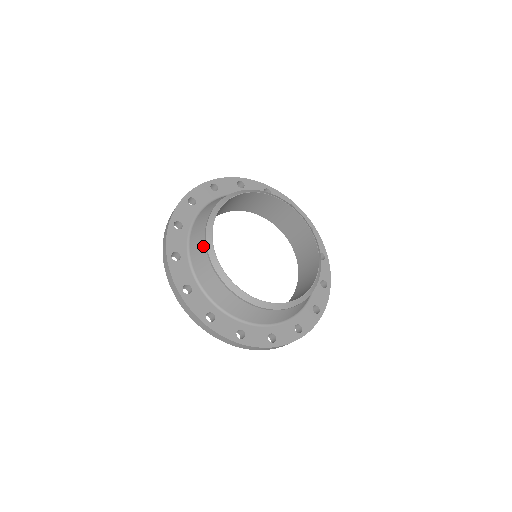
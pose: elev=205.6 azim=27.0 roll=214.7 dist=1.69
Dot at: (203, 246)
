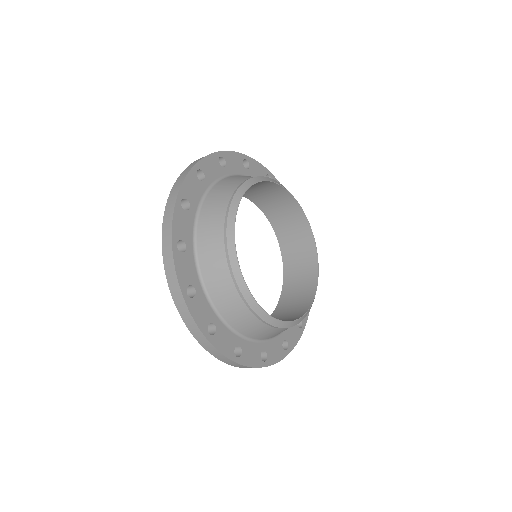
Dot at: (241, 305)
